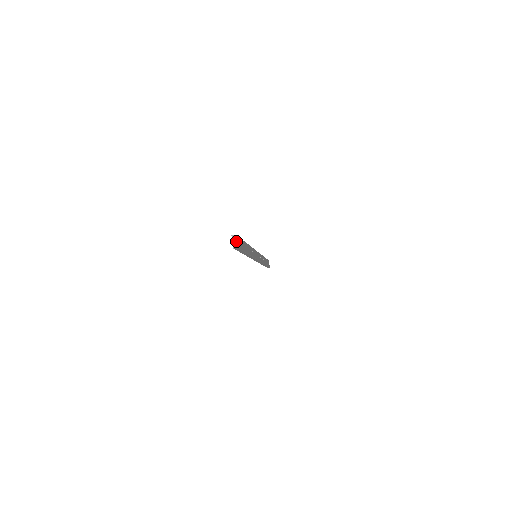
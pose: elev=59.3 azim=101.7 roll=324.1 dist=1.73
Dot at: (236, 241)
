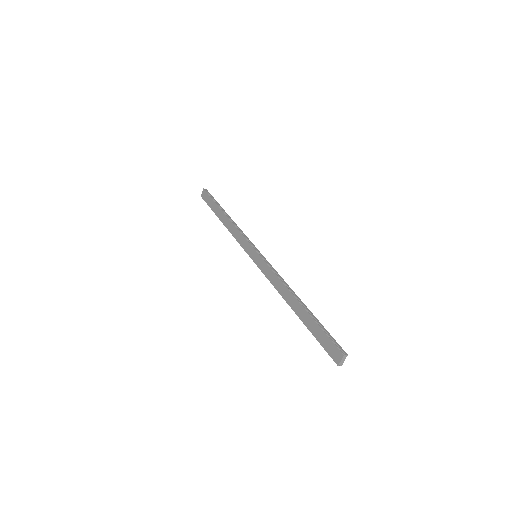
Dot at: (344, 360)
